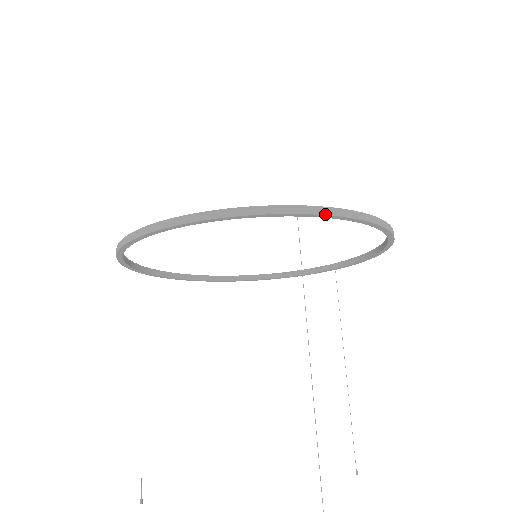
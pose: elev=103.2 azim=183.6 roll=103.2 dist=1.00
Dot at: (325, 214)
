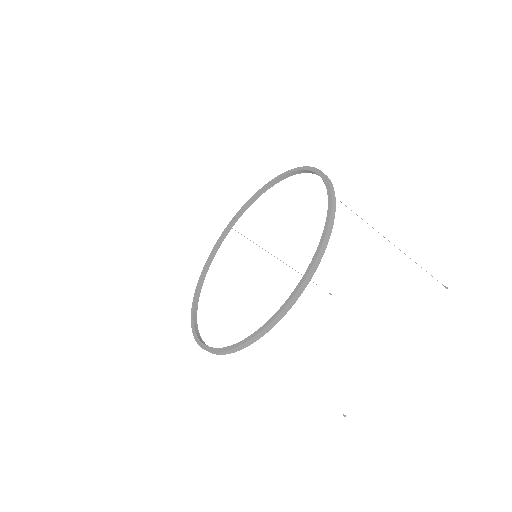
Dot at: (225, 354)
